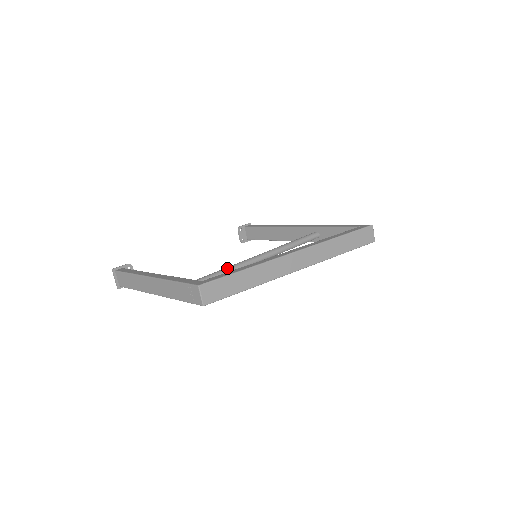
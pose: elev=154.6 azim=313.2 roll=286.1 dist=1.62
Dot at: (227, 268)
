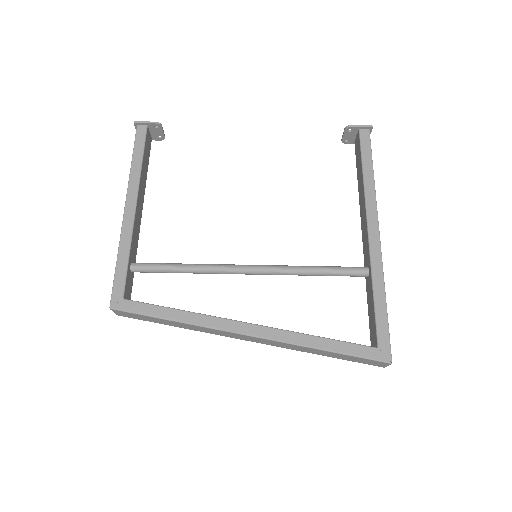
Dot at: (191, 269)
